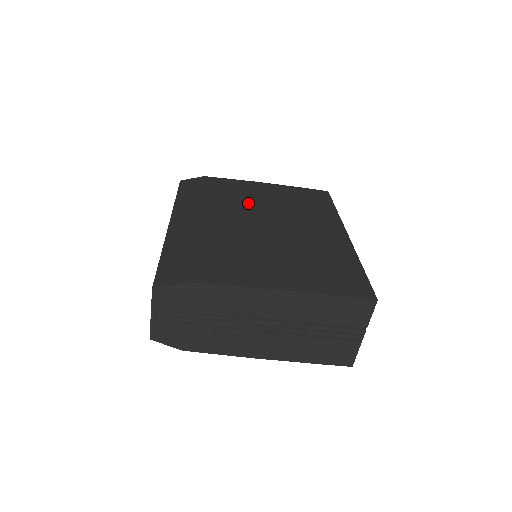
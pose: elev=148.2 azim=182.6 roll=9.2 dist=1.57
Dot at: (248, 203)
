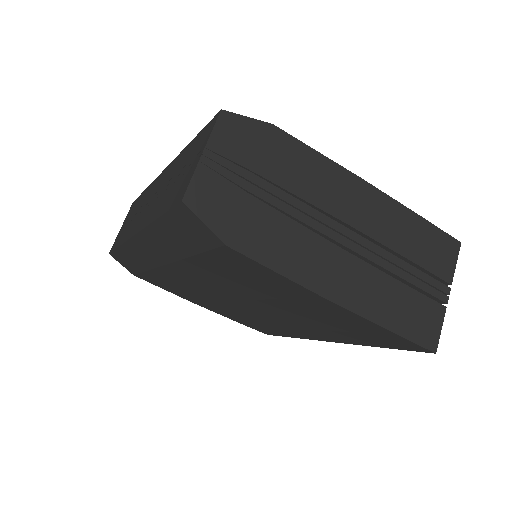
Dot at: occluded
